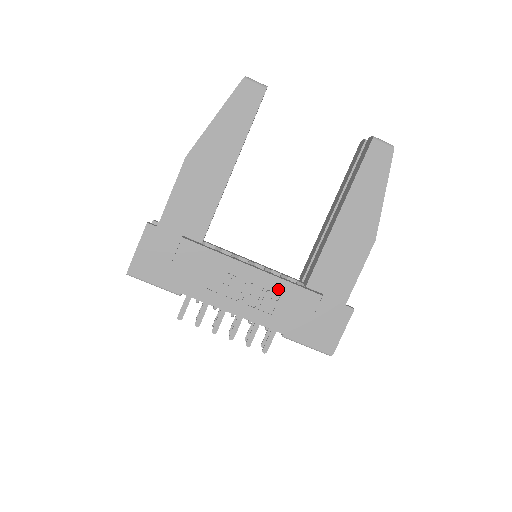
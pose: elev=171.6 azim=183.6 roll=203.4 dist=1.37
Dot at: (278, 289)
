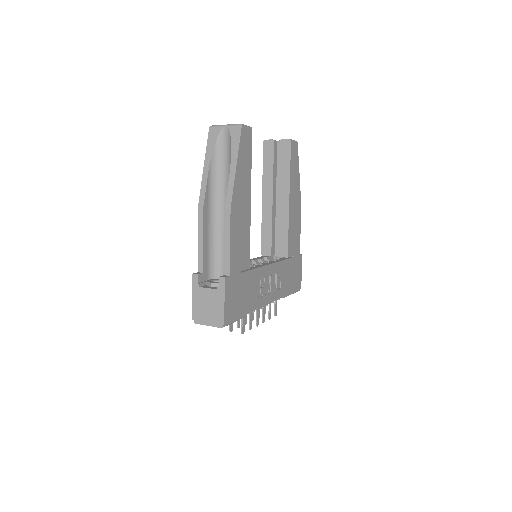
Dot at: (280, 269)
